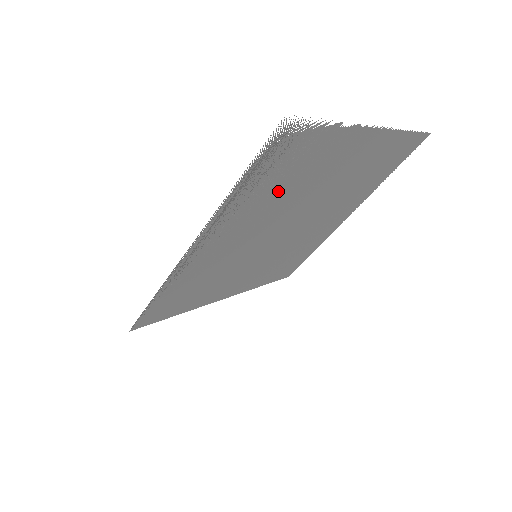
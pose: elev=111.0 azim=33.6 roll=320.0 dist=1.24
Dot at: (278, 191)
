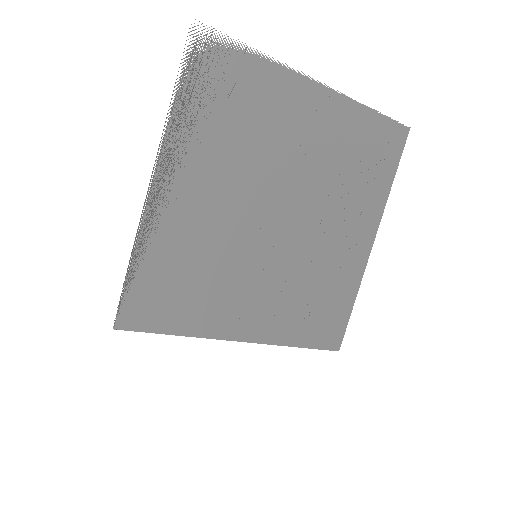
Dot at: (234, 133)
